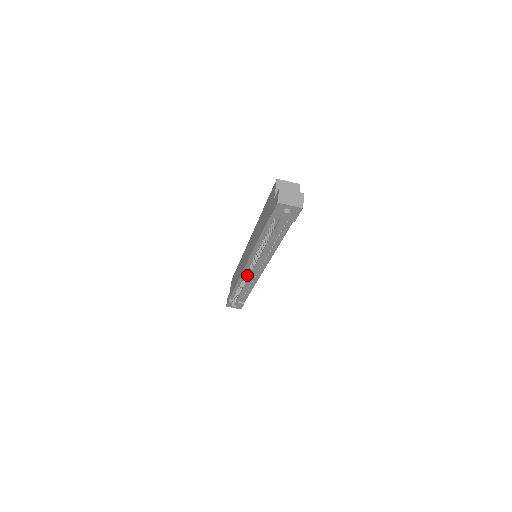
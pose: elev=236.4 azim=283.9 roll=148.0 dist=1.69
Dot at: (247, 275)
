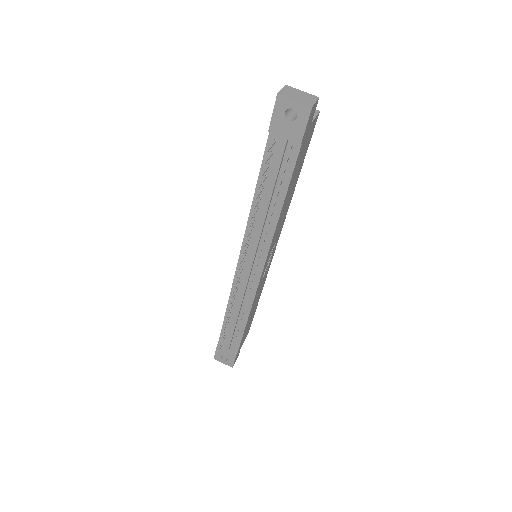
Dot at: occluded
